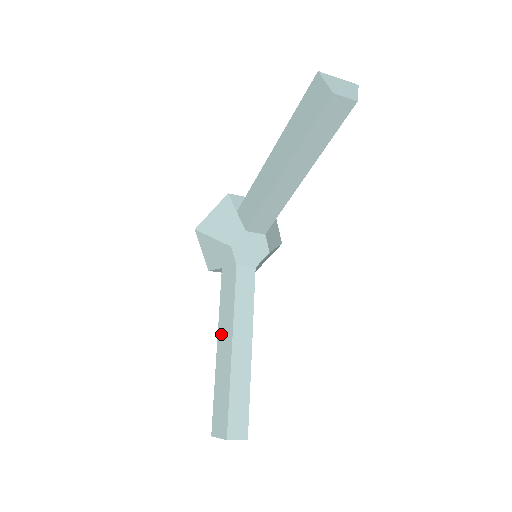
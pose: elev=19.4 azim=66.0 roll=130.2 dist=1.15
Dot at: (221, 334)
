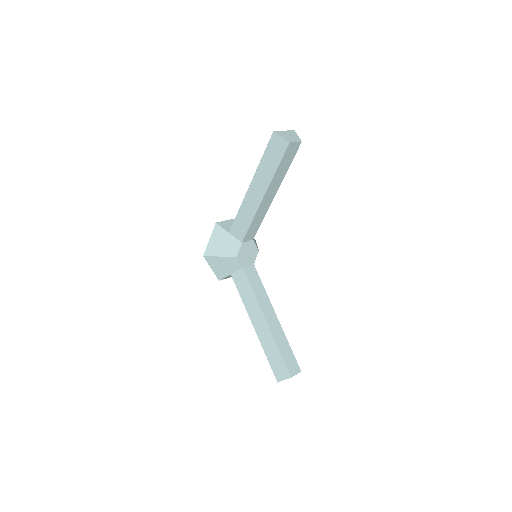
Dot at: (253, 317)
